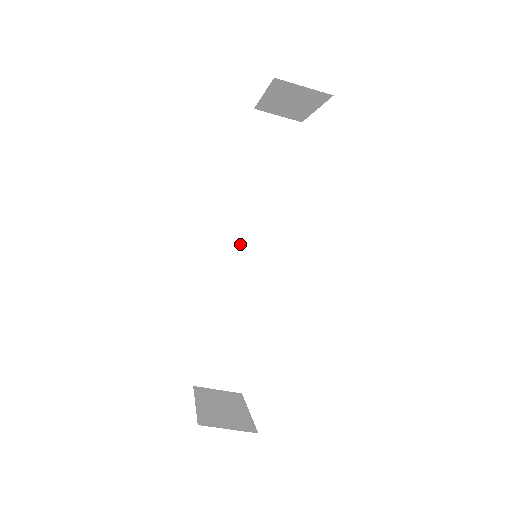
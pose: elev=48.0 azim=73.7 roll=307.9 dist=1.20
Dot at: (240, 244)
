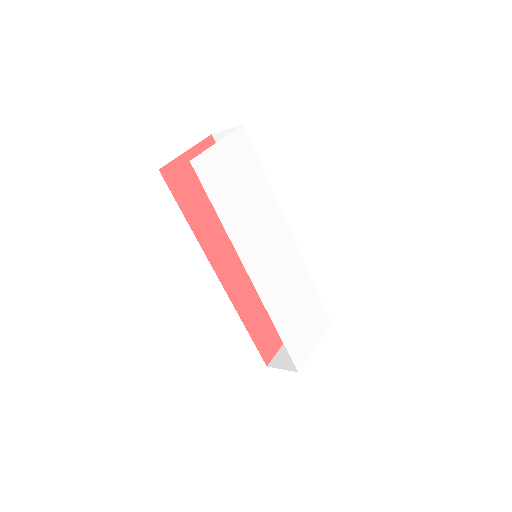
Dot at: occluded
